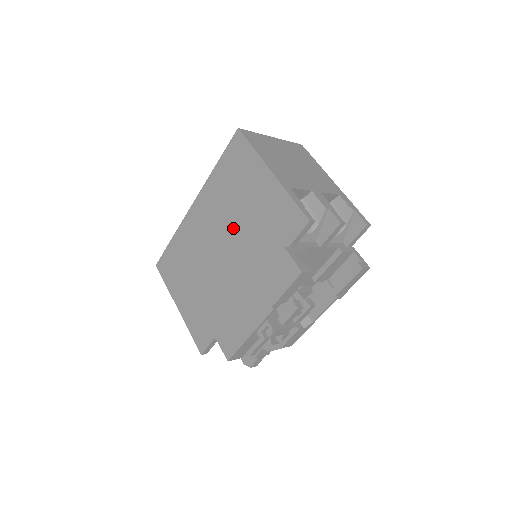
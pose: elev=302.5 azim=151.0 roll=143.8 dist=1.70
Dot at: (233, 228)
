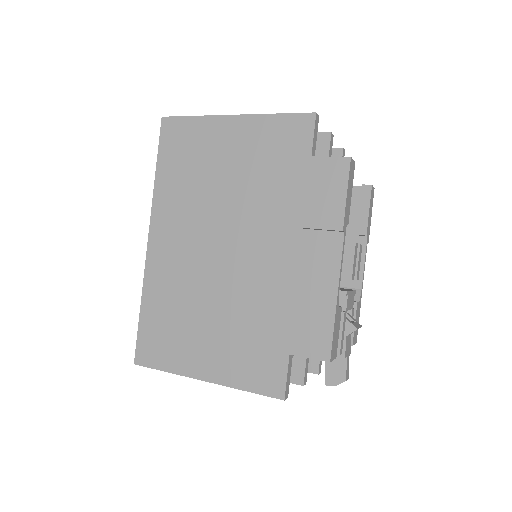
Dot at: (224, 209)
